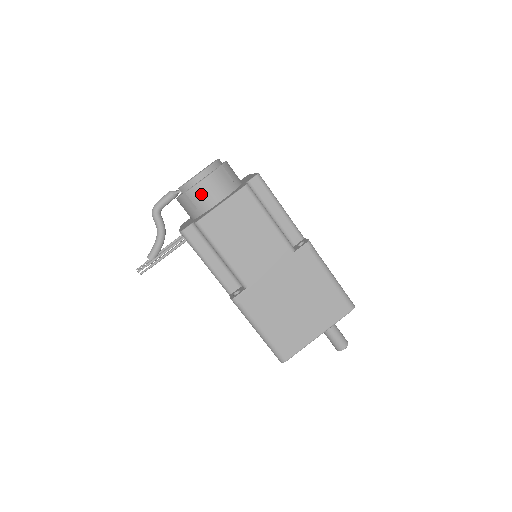
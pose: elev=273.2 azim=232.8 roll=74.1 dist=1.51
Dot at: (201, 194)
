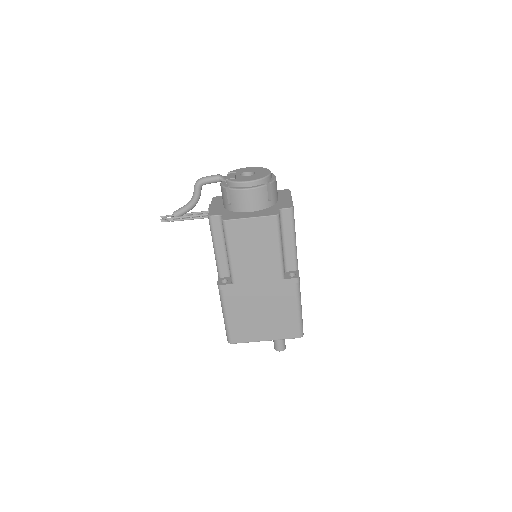
Dot at: (240, 198)
